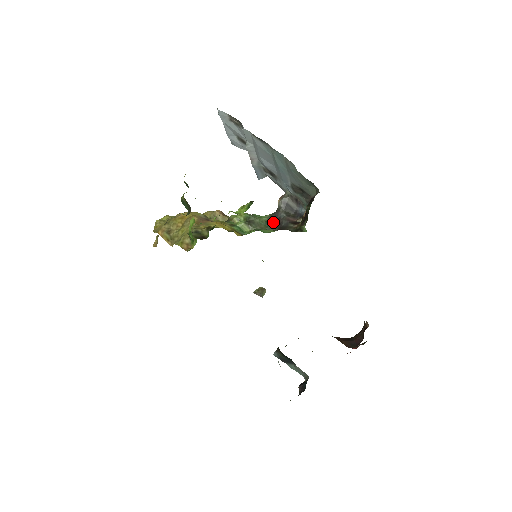
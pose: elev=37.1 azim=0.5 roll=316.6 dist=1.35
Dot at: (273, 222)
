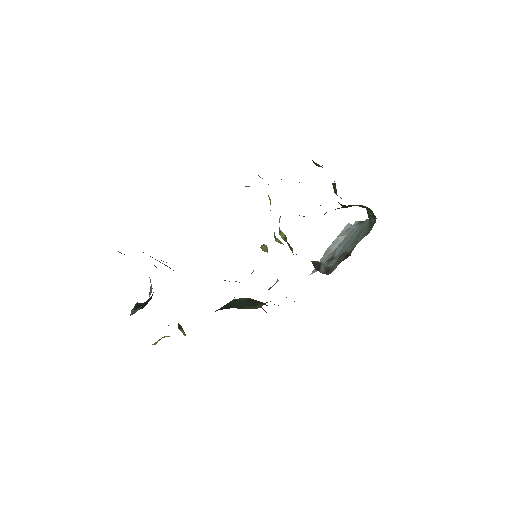
Dot at: occluded
